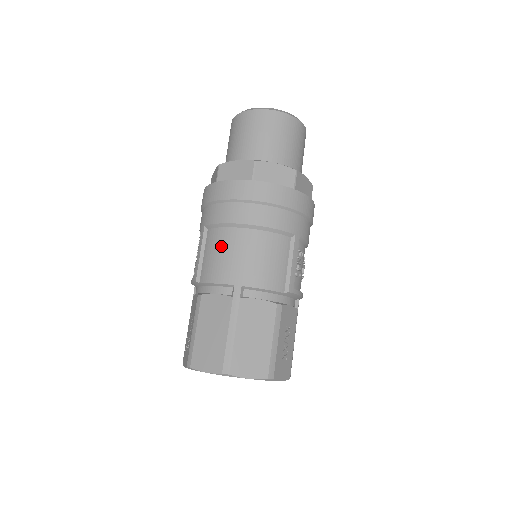
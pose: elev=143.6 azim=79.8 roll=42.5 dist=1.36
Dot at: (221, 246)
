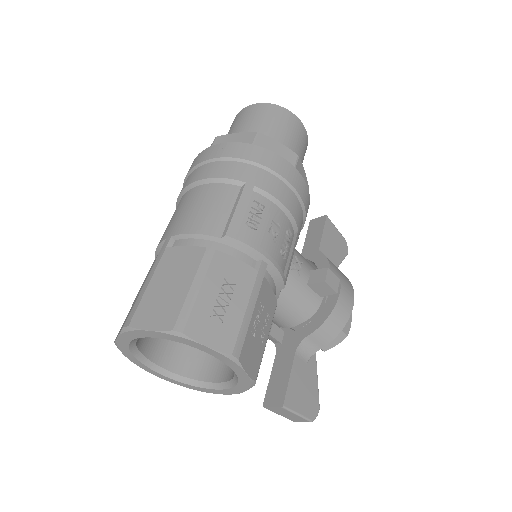
Dot at: occluded
